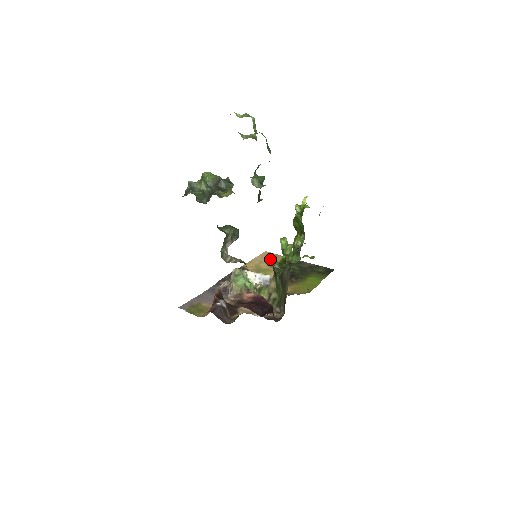
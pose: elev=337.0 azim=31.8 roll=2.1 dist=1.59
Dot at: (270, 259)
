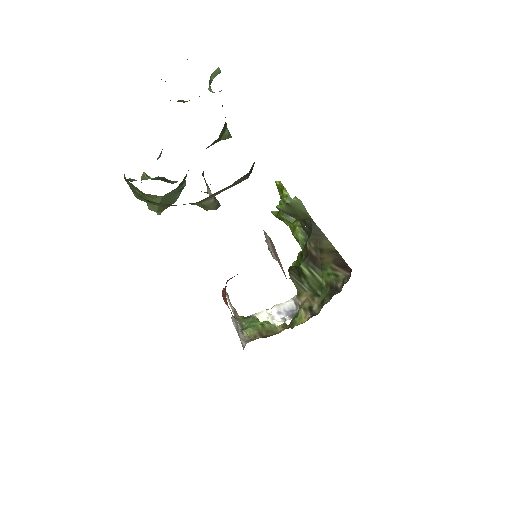
Dot at: occluded
